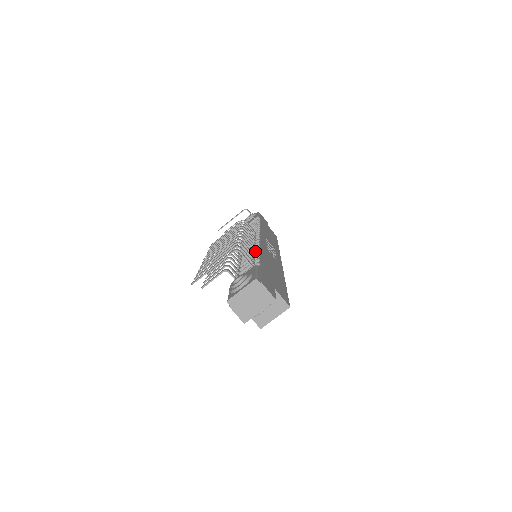
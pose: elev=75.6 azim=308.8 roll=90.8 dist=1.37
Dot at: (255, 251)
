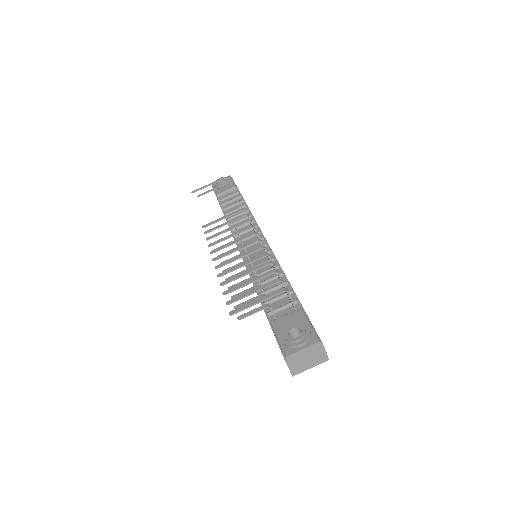
Dot at: occluded
